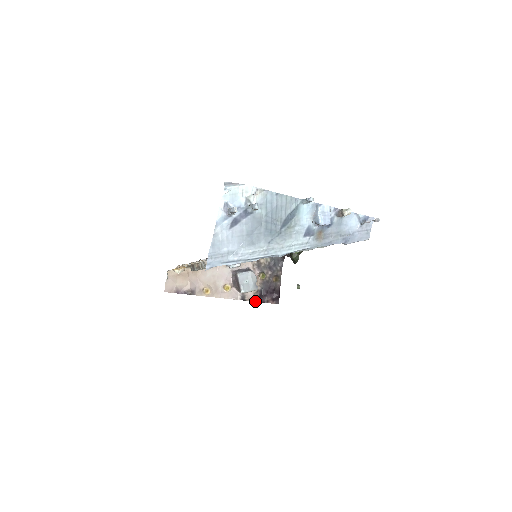
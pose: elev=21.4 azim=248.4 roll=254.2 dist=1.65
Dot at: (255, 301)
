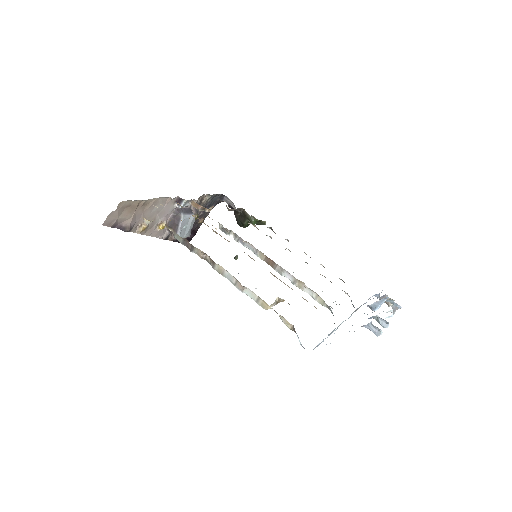
Dot at: (174, 241)
